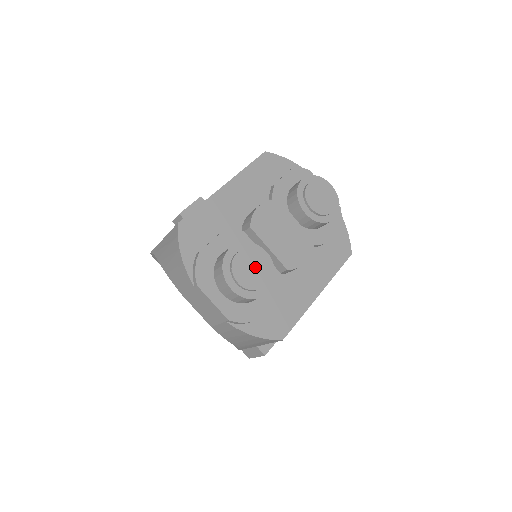
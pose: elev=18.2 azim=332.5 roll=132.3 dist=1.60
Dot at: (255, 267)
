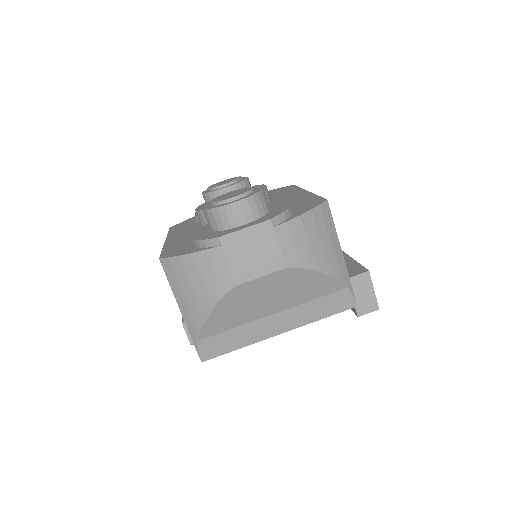
Dot at: (233, 193)
